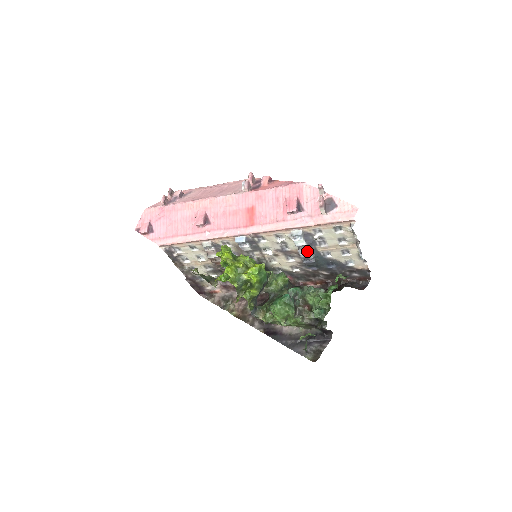
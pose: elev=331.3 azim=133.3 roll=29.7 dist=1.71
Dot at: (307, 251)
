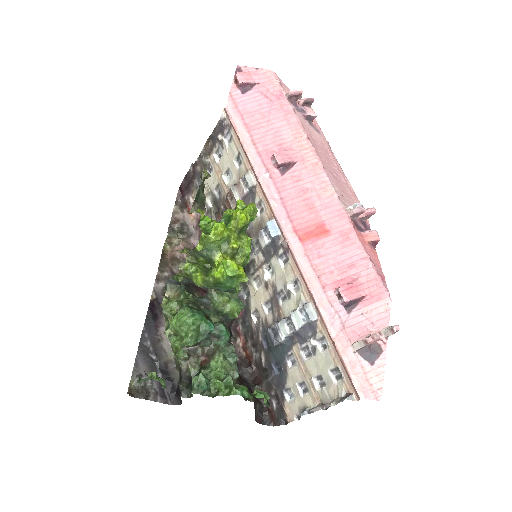
Dot at: (287, 332)
